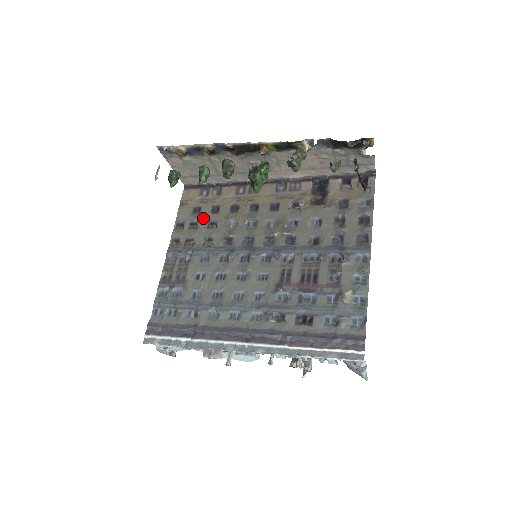
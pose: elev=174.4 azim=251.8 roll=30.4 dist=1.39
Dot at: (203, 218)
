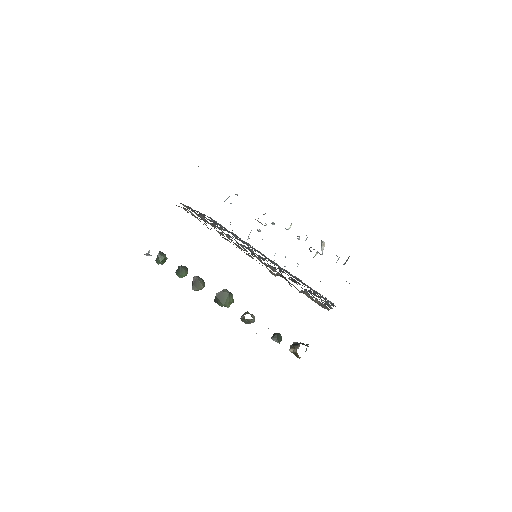
Dot at: occluded
